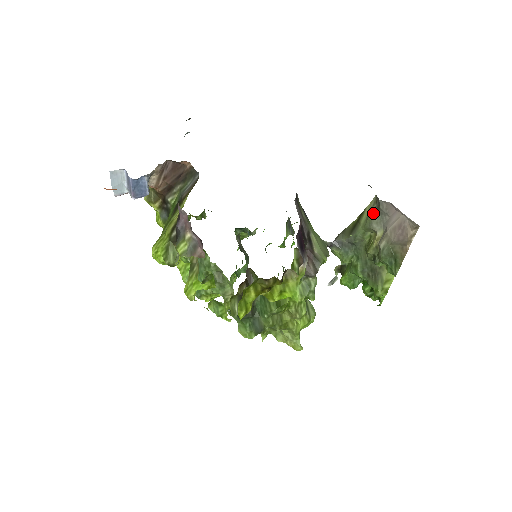
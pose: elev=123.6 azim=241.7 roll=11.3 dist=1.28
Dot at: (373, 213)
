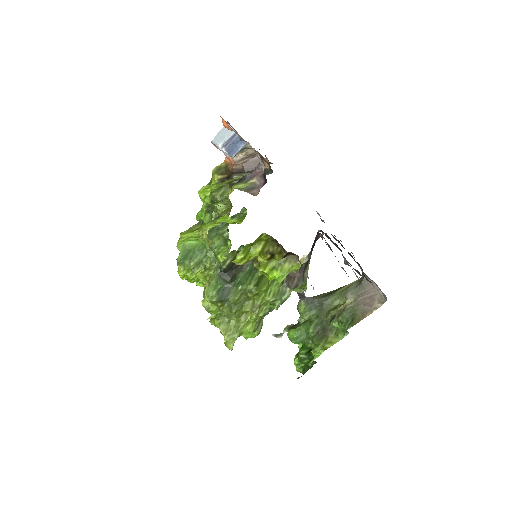
Dot at: (353, 286)
